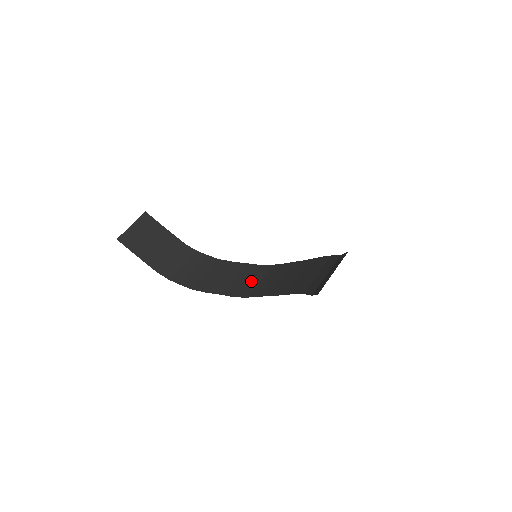
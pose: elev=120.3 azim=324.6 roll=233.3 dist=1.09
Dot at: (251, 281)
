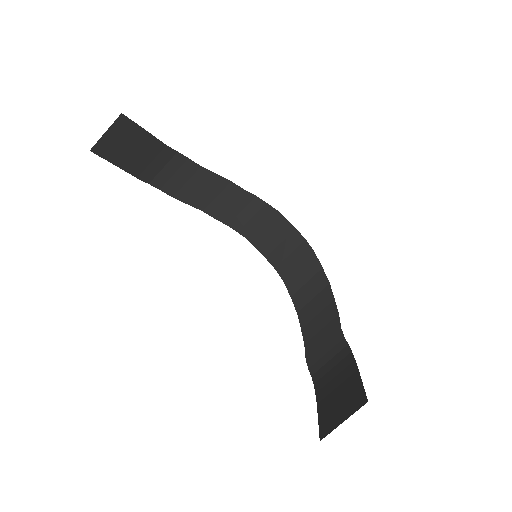
Dot at: (233, 207)
